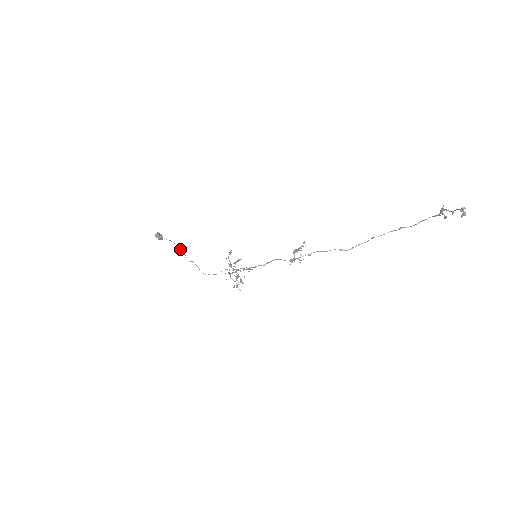
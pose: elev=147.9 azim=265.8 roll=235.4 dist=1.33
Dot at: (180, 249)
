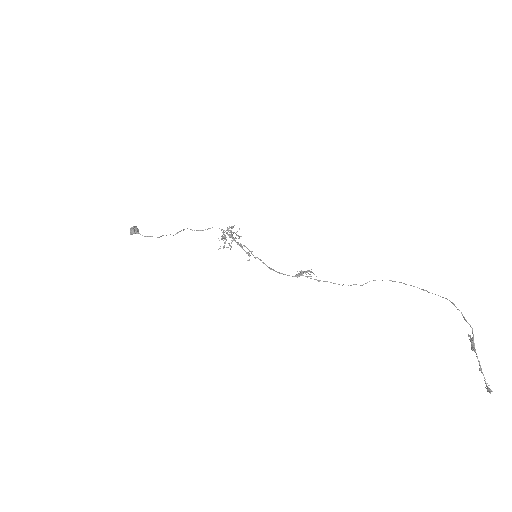
Dot at: (163, 235)
